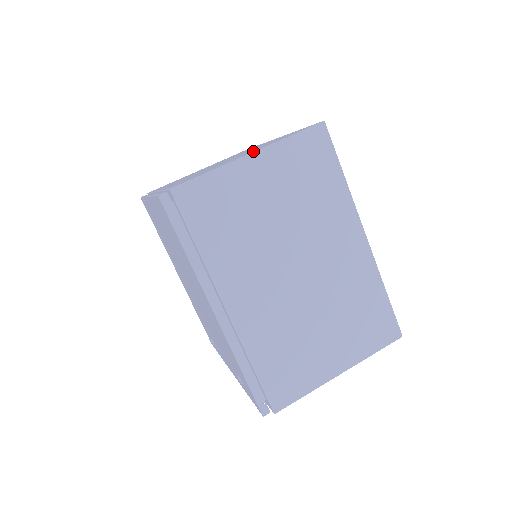
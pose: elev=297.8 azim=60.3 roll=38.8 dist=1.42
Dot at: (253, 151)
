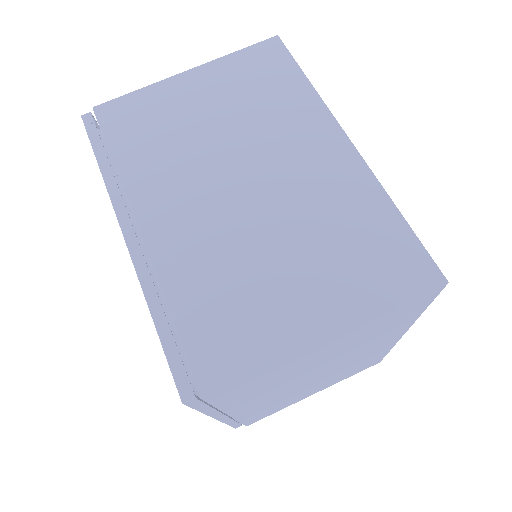
Dot at: occluded
